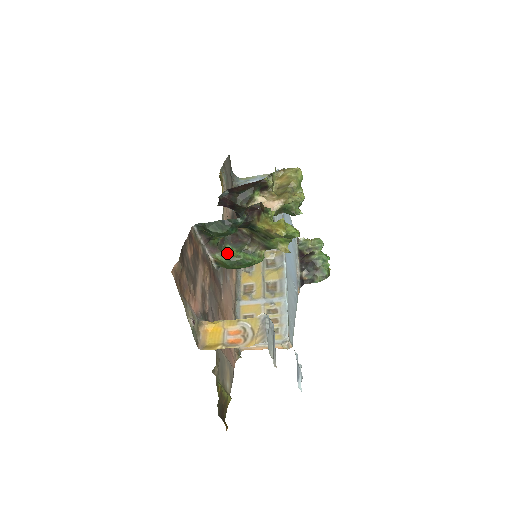
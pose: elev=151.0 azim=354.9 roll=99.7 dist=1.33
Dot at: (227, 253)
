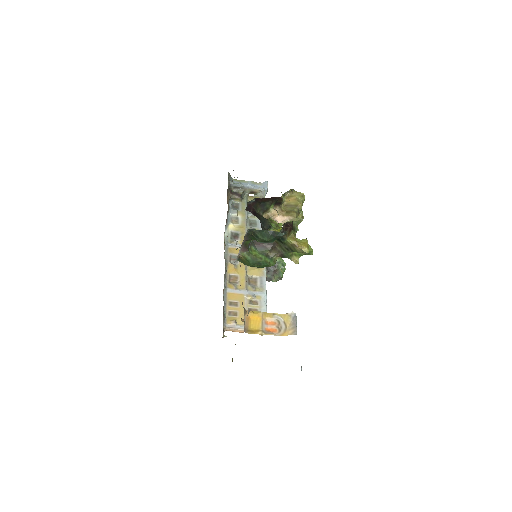
Dot at: (252, 253)
